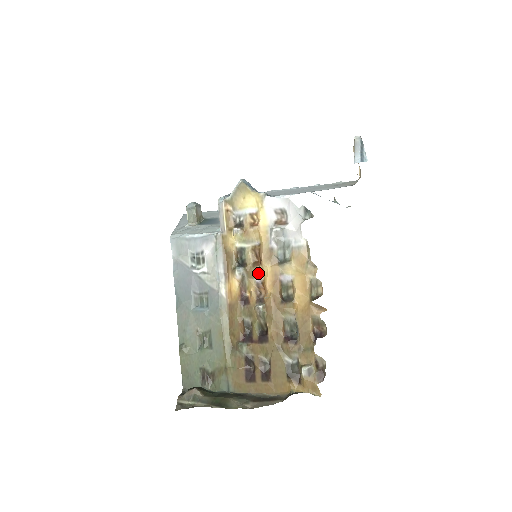
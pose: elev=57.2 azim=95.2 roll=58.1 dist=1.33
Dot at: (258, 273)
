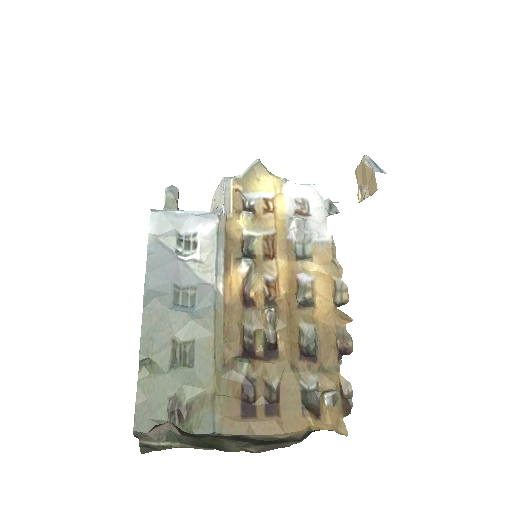
Dot at: (270, 268)
